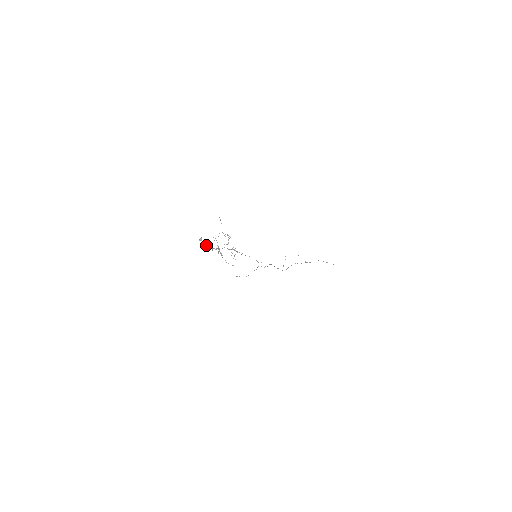
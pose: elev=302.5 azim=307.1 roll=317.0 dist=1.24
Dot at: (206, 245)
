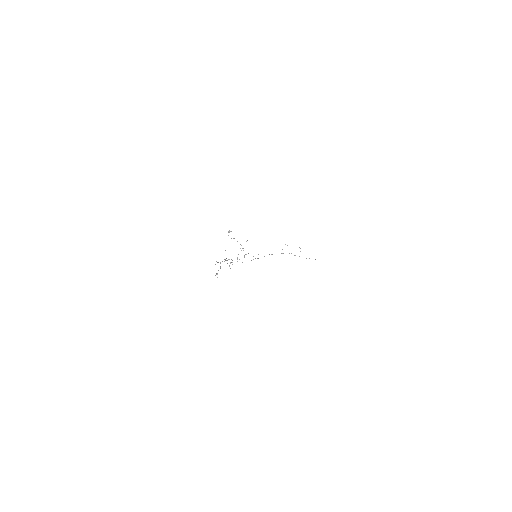
Dot at: occluded
